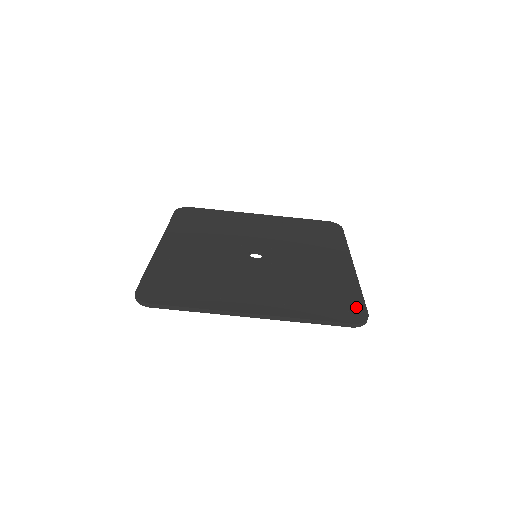
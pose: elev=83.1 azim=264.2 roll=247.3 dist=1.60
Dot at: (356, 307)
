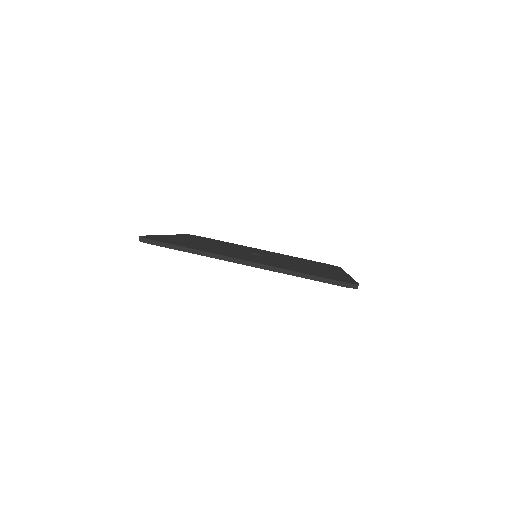
Dot at: (347, 280)
